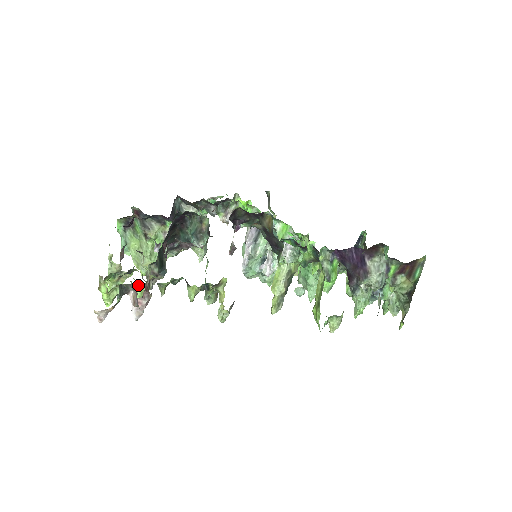
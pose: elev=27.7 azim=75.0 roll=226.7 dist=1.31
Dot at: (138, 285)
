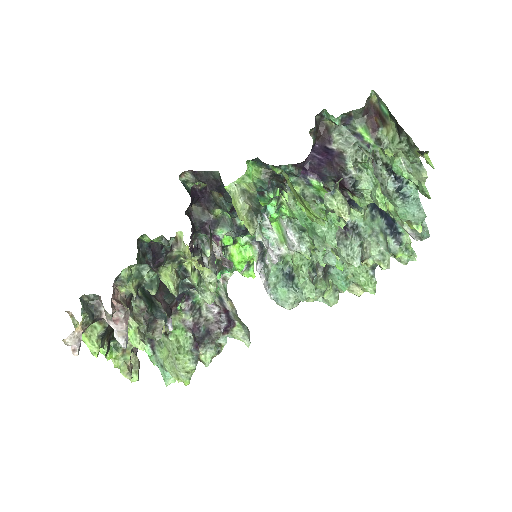
Dot at: occluded
